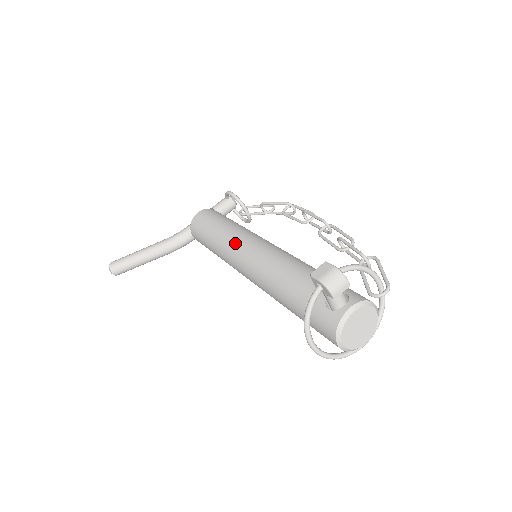
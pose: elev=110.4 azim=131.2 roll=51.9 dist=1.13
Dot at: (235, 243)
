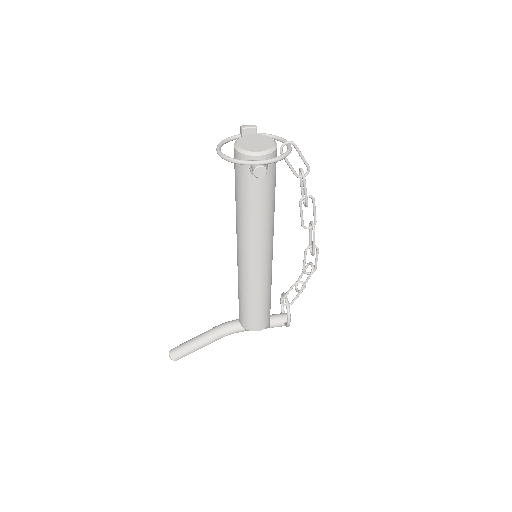
Dot at: occluded
